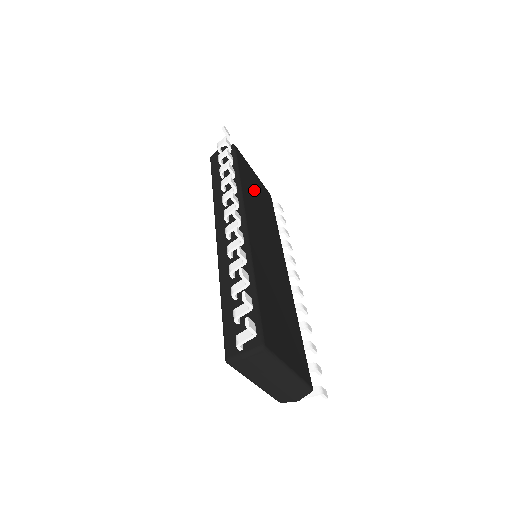
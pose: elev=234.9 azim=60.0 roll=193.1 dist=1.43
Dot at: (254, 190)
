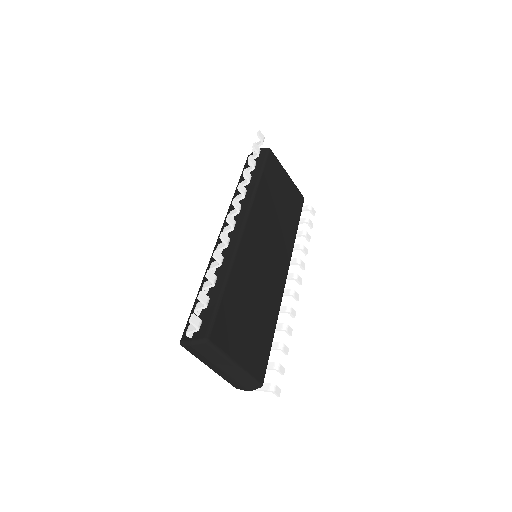
Dot at: (277, 194)
